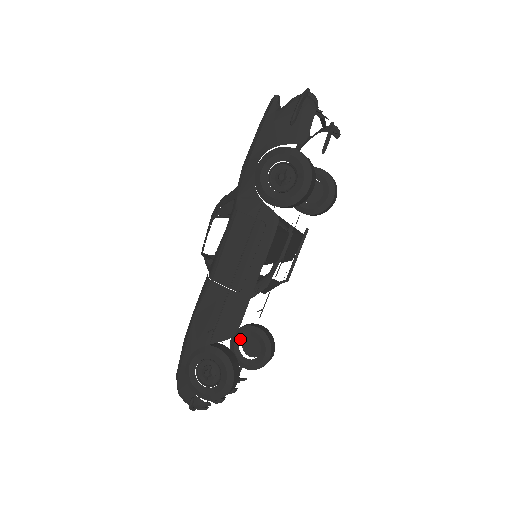
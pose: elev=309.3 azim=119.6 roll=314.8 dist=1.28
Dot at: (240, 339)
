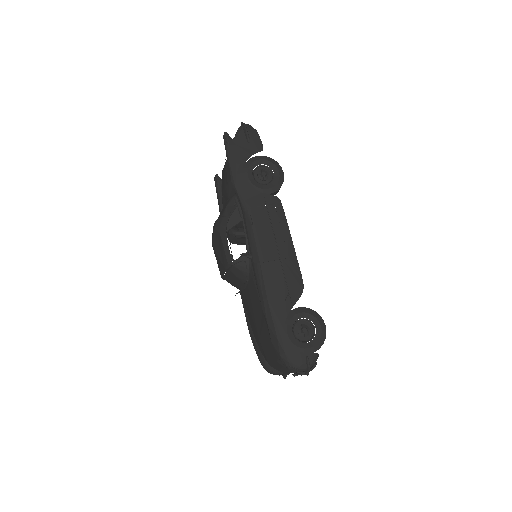
Dot at: occluded
